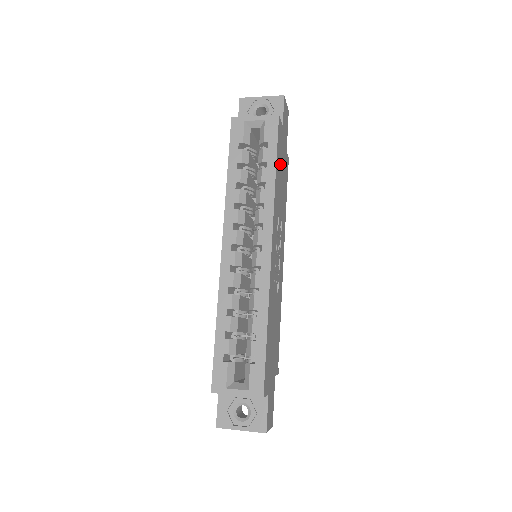
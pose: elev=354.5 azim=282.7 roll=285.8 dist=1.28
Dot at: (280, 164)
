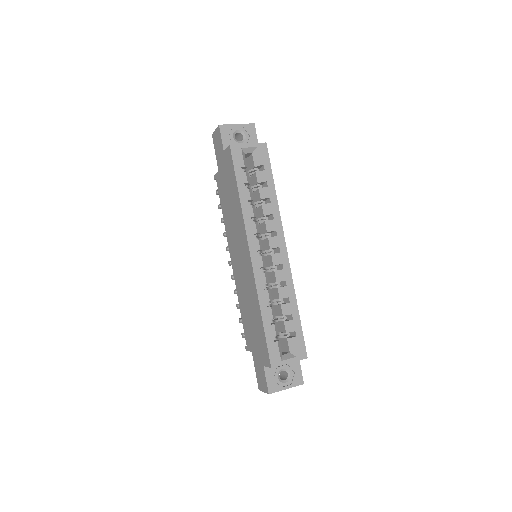
Dot at: occluded
